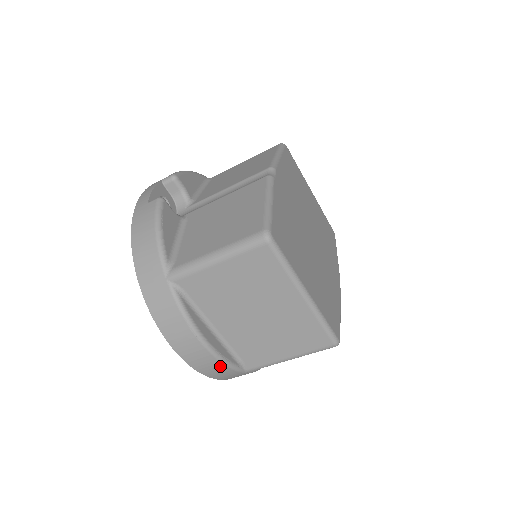
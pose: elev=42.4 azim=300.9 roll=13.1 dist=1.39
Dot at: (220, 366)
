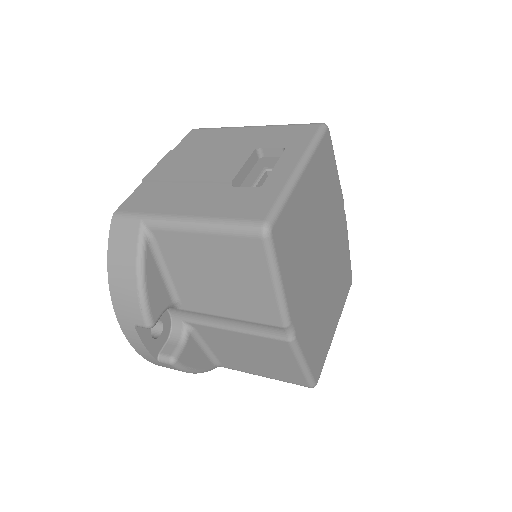
Dot at: occluded
